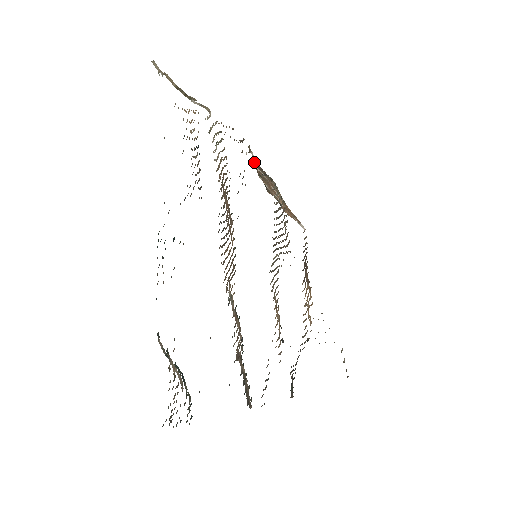
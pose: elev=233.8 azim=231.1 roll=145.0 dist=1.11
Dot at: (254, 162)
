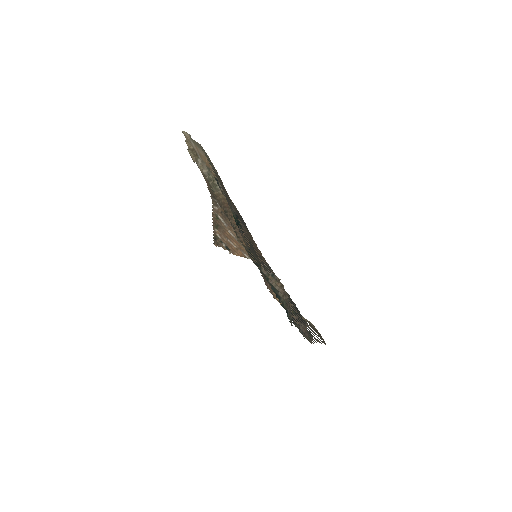
Dot at: (220, 211)
